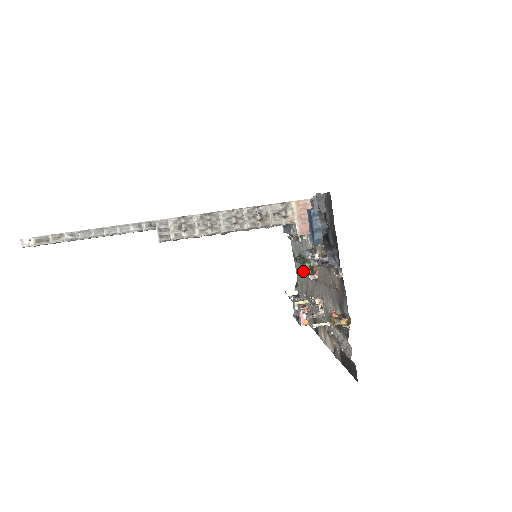
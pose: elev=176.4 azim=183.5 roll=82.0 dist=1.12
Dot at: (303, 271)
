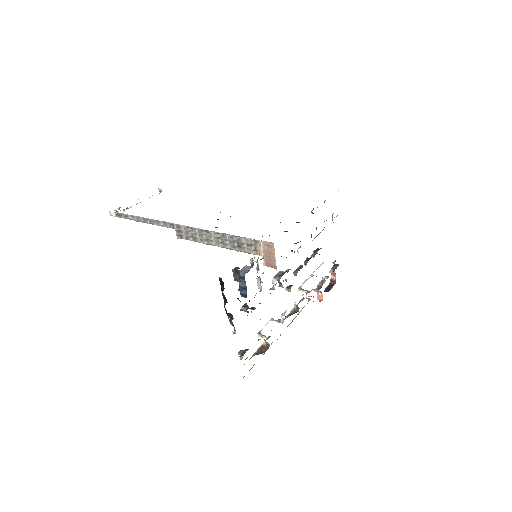
Dot at: occluded
